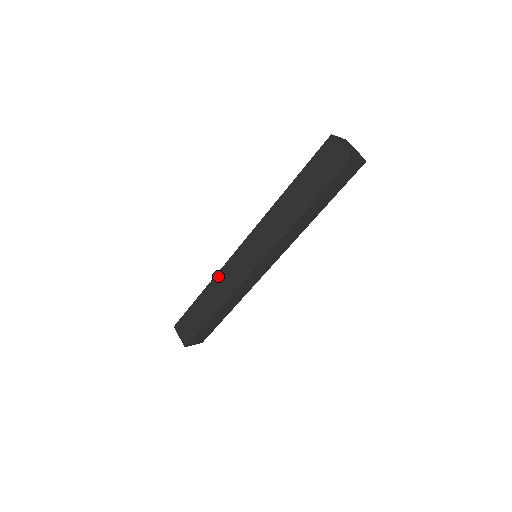
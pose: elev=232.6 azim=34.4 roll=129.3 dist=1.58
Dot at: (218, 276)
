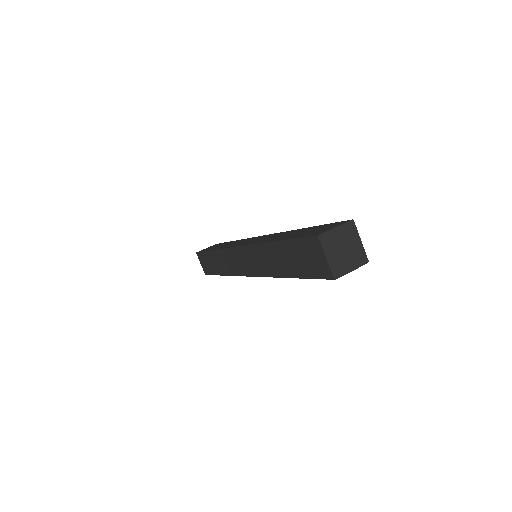
Dot at: (222, 252)
